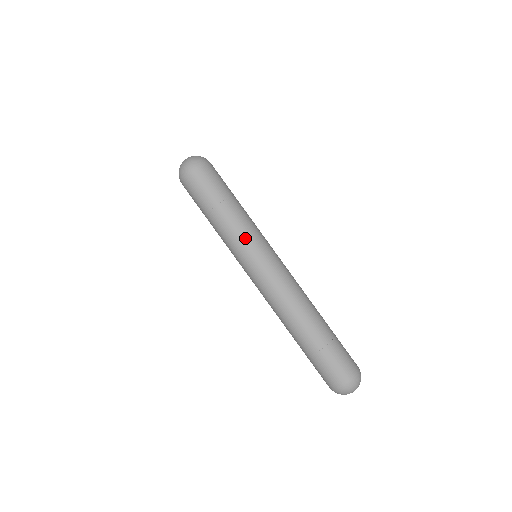
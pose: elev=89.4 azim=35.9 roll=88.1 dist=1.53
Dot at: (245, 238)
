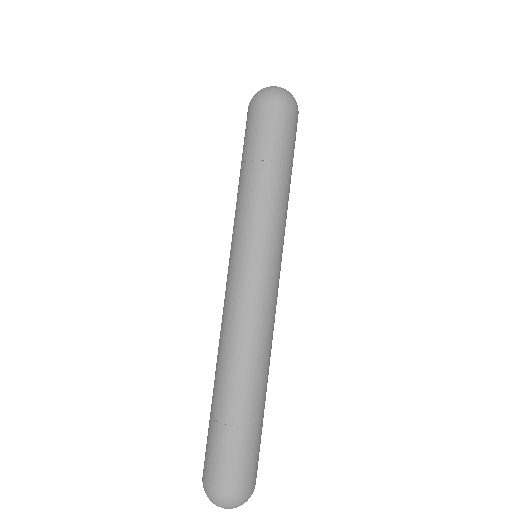
Dot at: (261, 223)
